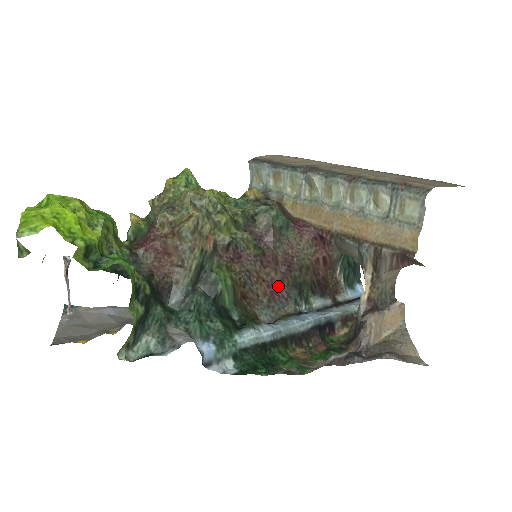
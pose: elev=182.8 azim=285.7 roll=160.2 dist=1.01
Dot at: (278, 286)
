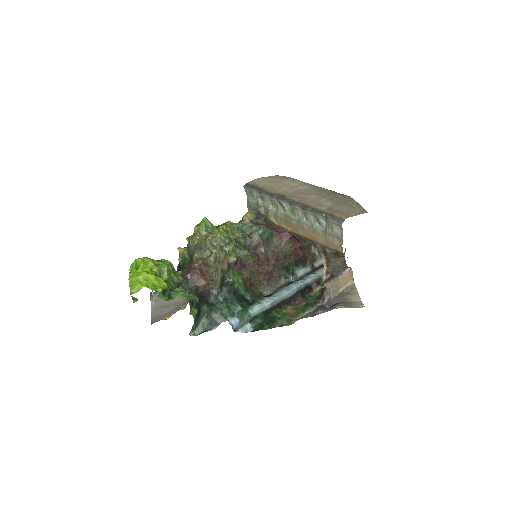
Dot at: (272, 272)
